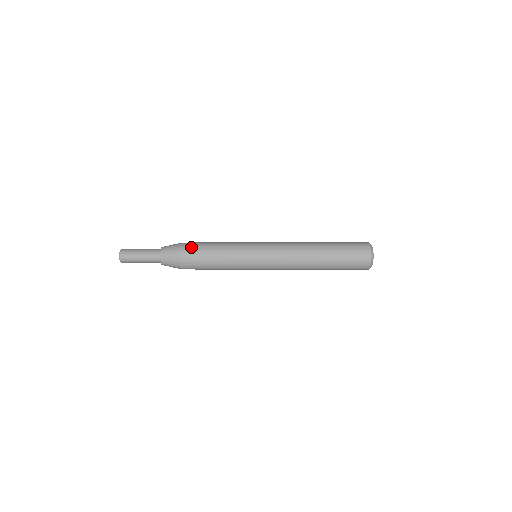
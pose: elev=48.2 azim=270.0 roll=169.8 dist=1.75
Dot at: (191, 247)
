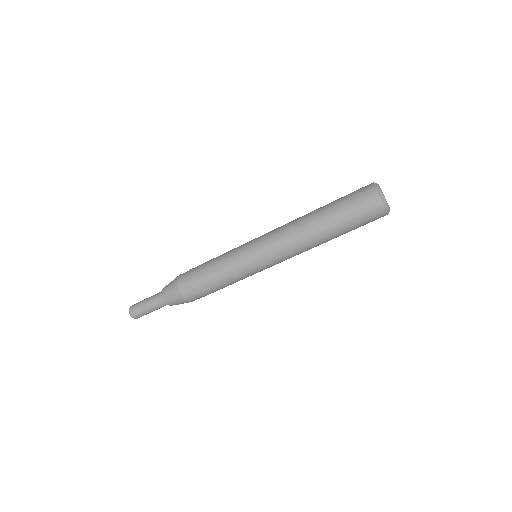
Dot at: (189, 270)
